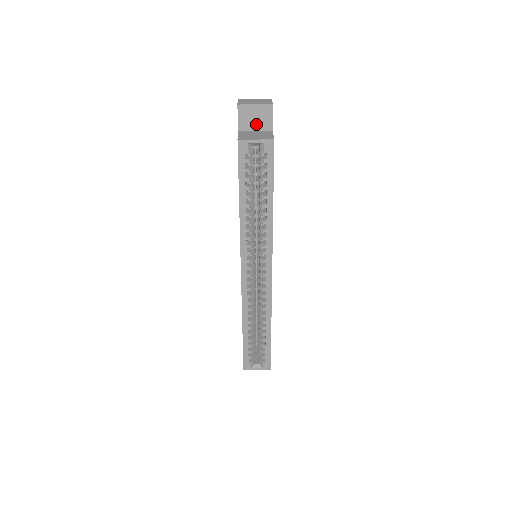
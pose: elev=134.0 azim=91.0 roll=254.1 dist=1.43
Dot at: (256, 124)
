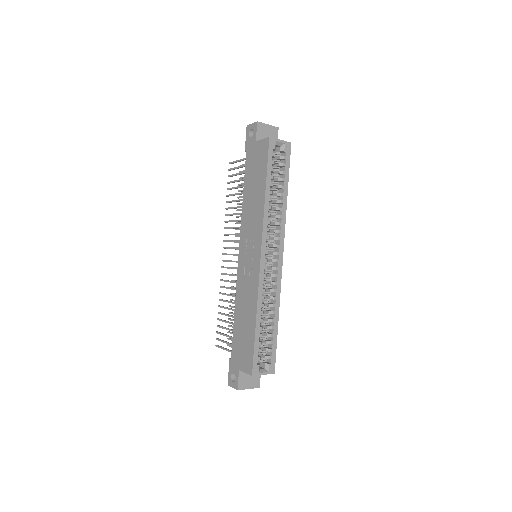
Dot at: occluded
